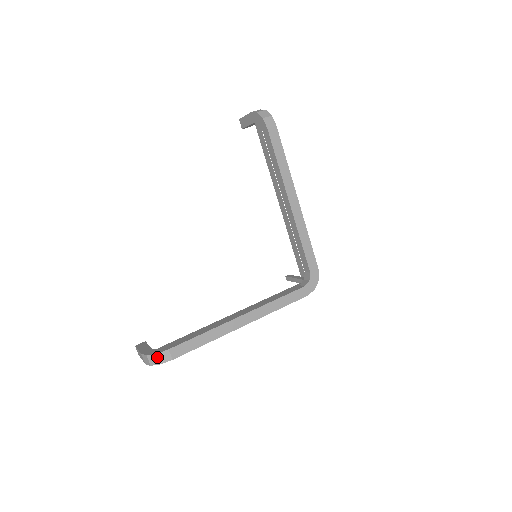
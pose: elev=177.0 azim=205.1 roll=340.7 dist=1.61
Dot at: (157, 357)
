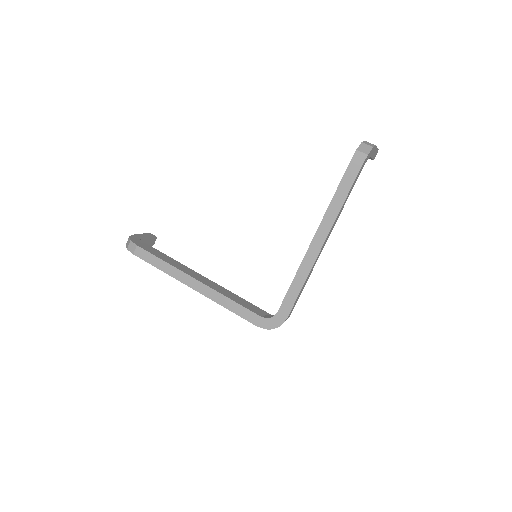
Dot at: (129, 243)
